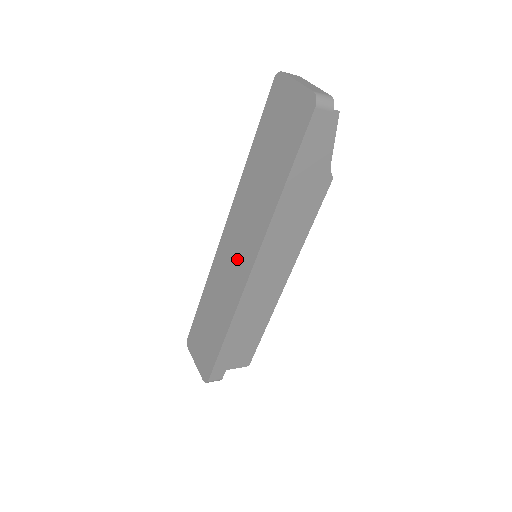
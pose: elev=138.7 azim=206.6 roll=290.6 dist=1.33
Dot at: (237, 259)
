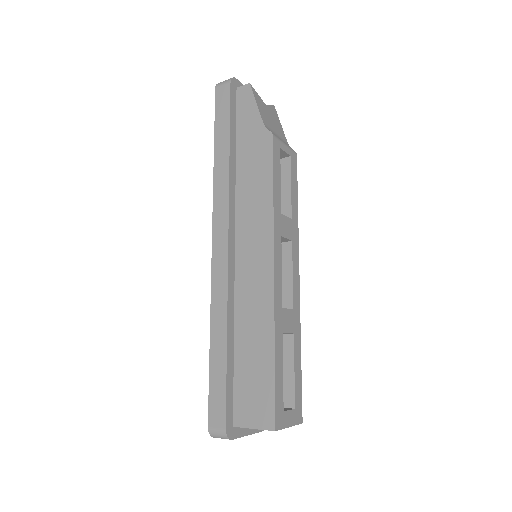
Dot at: occluded
